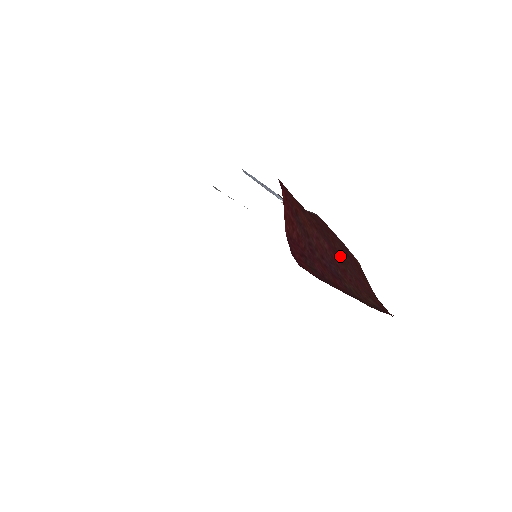
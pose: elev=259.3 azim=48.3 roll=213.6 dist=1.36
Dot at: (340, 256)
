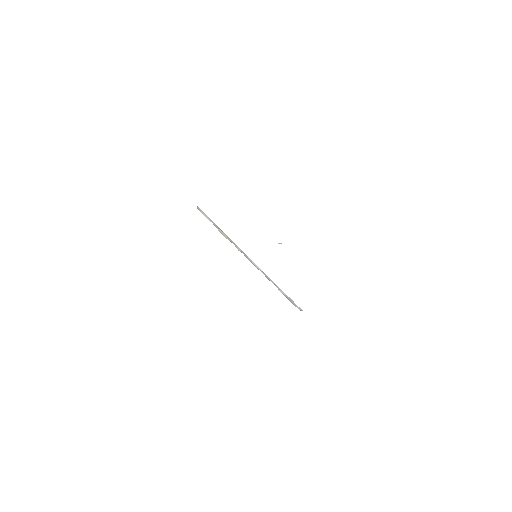
Dot at: occluded
